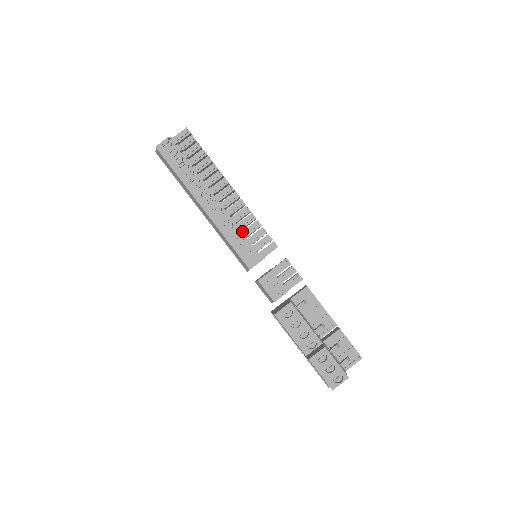
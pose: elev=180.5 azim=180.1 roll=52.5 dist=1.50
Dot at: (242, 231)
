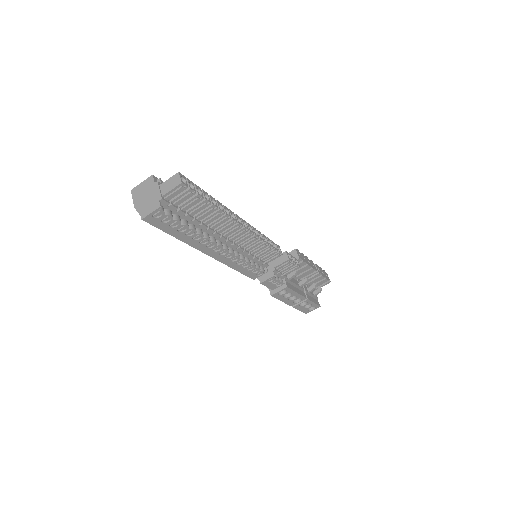
Dot at: (248, 255)
